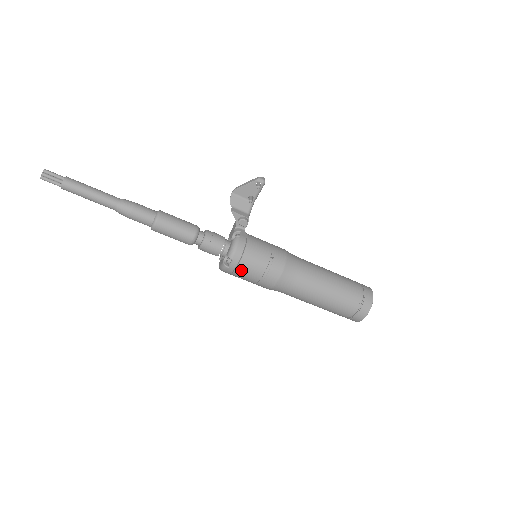
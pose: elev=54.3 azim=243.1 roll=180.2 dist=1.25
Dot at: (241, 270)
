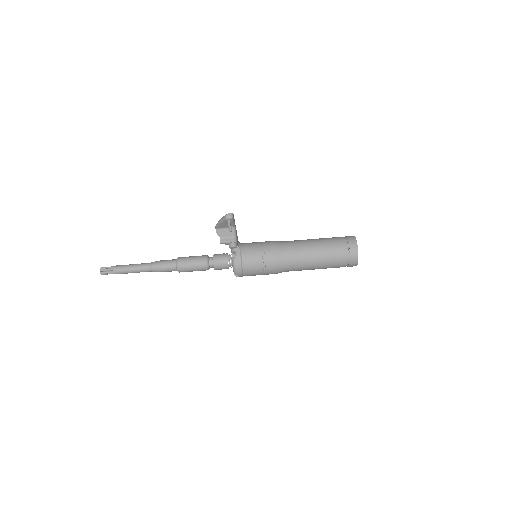
Dot at: (247, 275)
